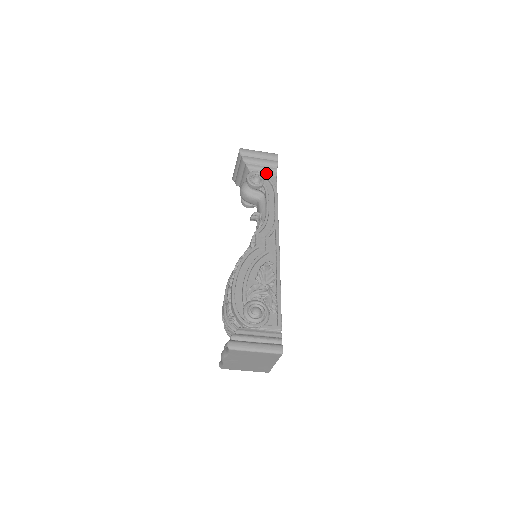
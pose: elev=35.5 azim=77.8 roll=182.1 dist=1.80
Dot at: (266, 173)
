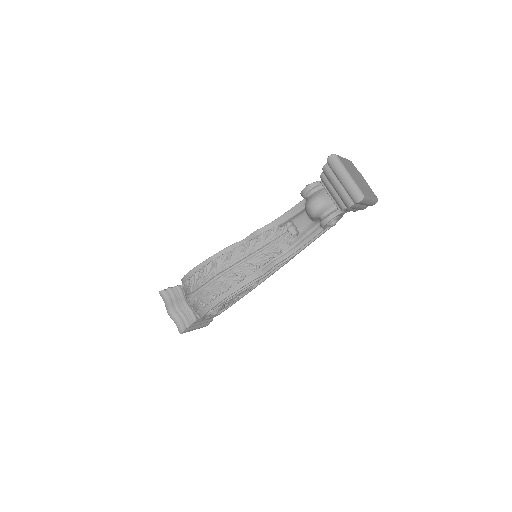
Dot at: (347, 211)
